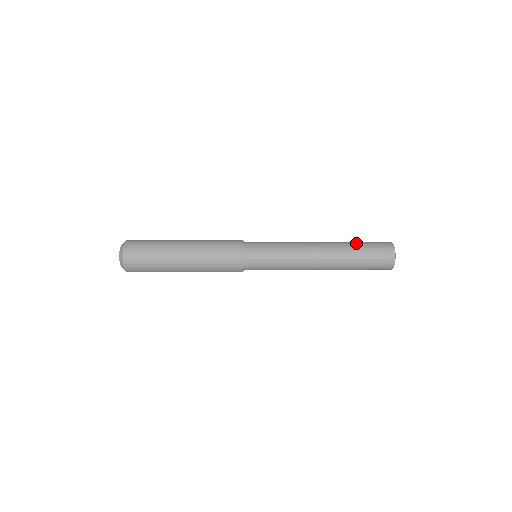
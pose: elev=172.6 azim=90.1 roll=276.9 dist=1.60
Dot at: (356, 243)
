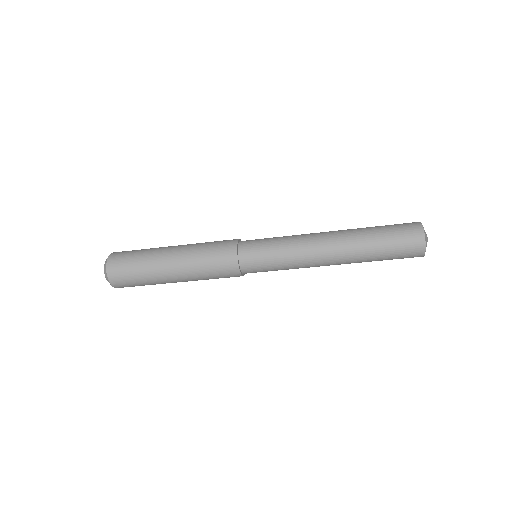
Dot at: occluded
